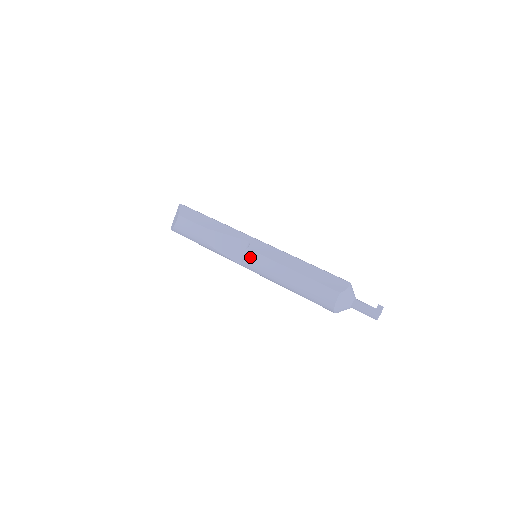
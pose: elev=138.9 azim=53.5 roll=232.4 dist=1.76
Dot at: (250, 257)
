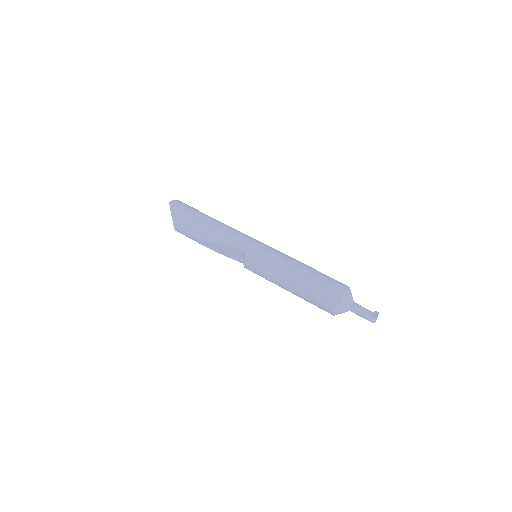
Dot at: (249, 269)
